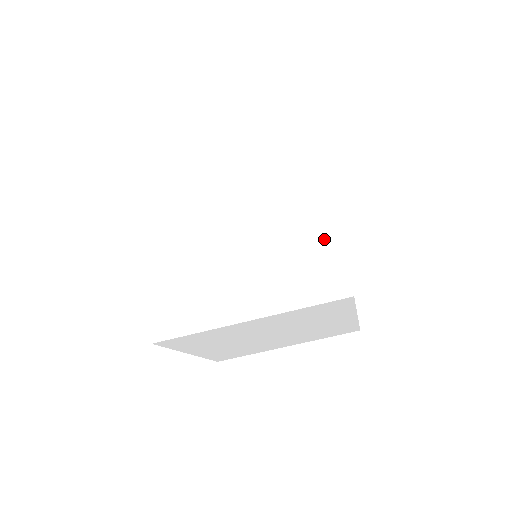
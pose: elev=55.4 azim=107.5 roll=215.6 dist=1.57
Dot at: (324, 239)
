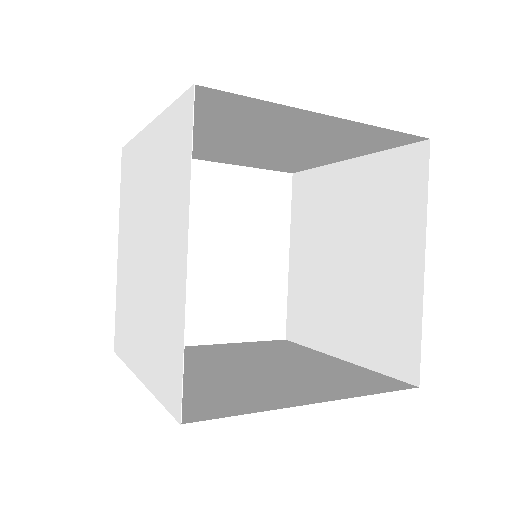
Dot at: (177, 318)
